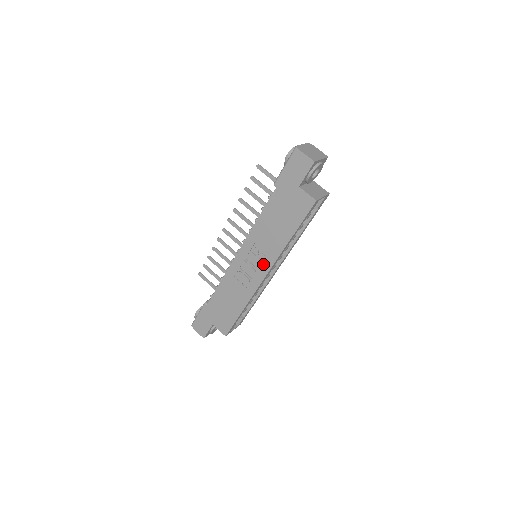
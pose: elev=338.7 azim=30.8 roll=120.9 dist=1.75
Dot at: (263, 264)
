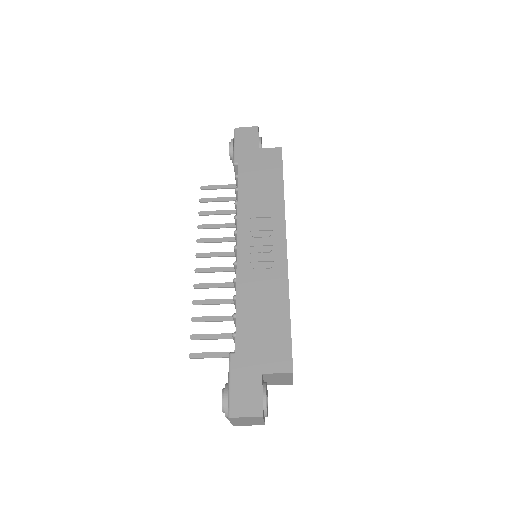
Dot at: (274, 233)
